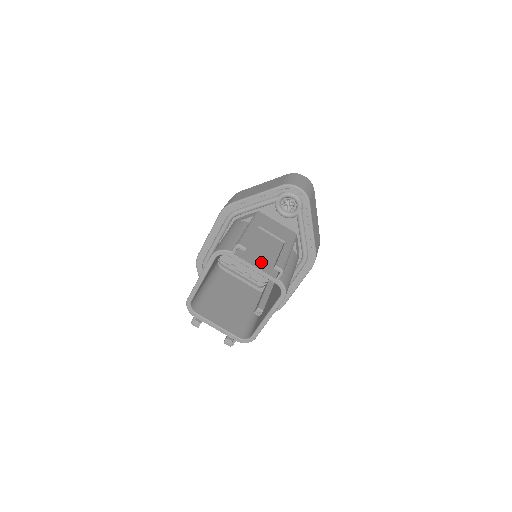
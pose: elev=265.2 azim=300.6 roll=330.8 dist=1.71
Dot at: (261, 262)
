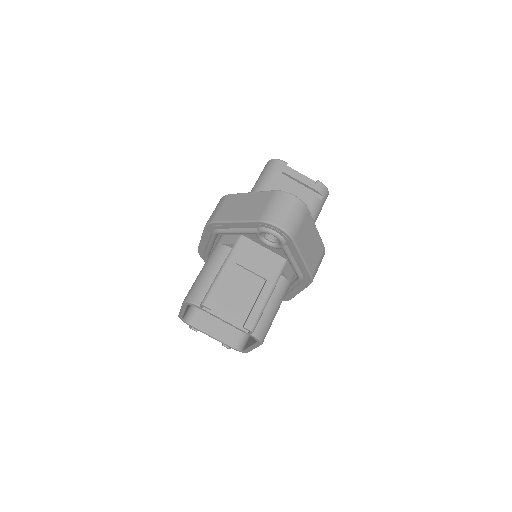
Dot at: (234, 311)
